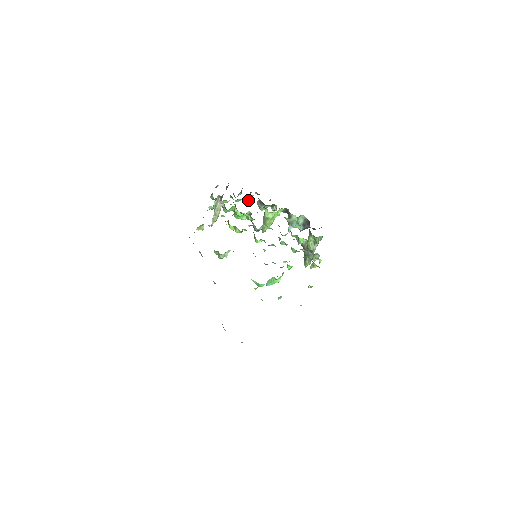
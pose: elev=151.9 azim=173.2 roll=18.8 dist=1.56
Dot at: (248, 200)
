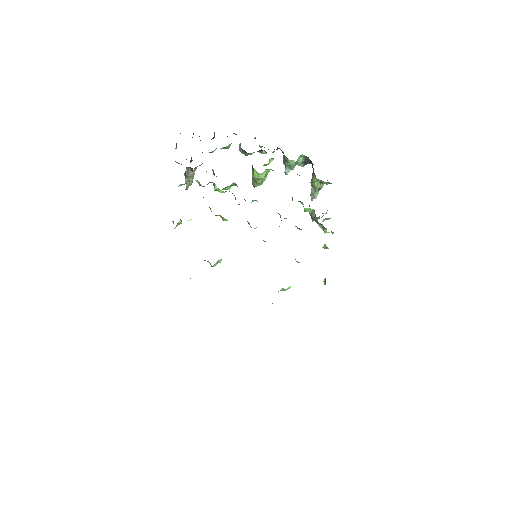
Dot at: (226, 148)
